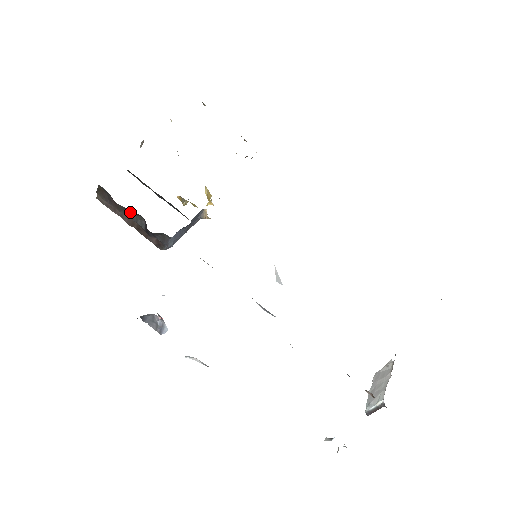
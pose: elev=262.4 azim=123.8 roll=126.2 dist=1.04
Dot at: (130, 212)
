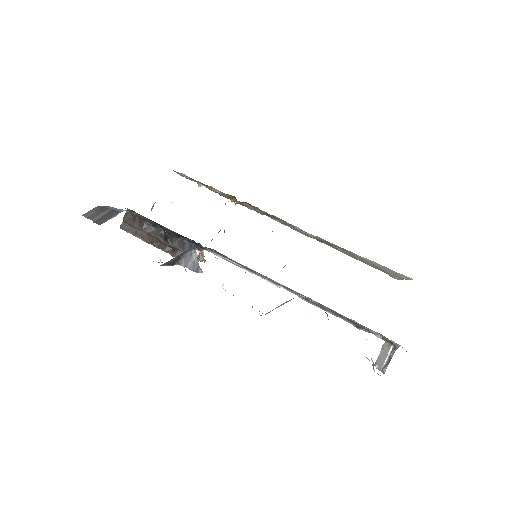
Dot at: (152, 228)
